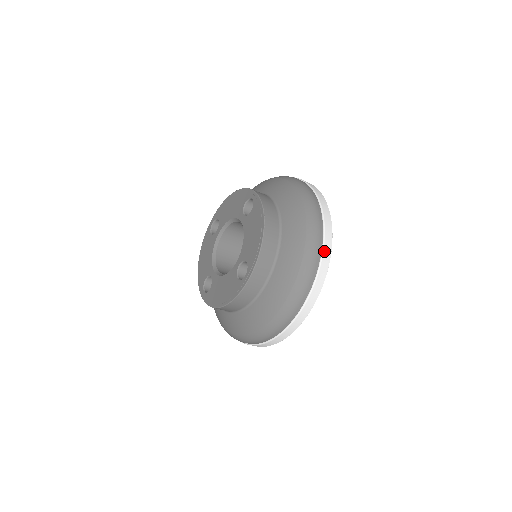
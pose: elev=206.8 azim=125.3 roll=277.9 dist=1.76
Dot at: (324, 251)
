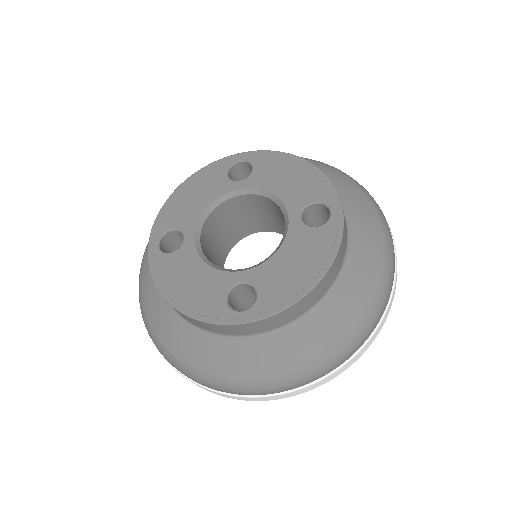
Dot at: (352, 359)
